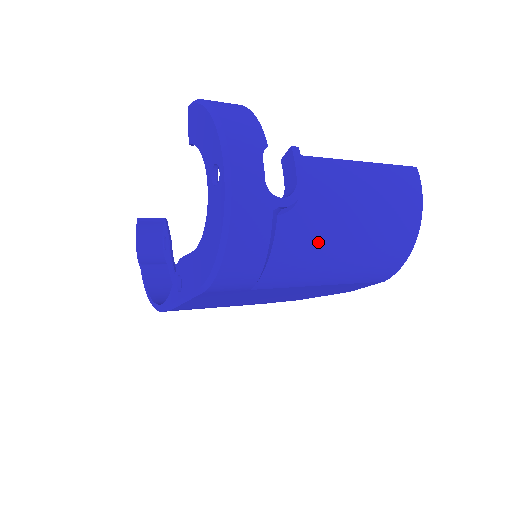
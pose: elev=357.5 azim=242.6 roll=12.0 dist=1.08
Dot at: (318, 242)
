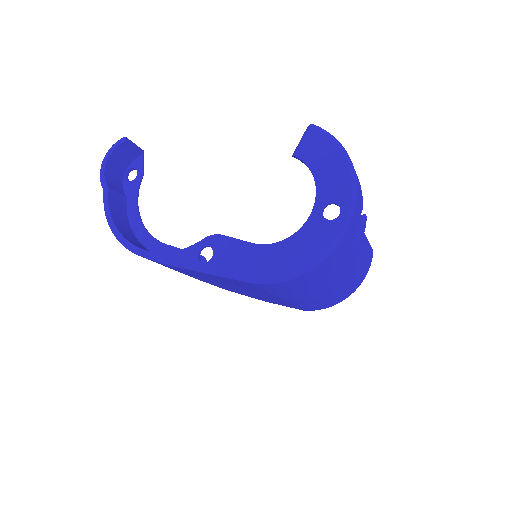
Dot at: (328, 281)
